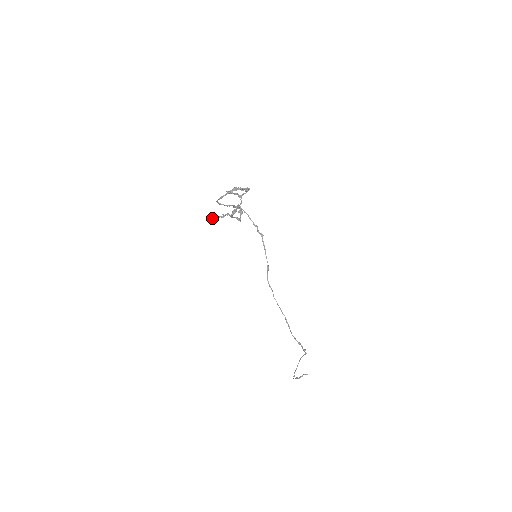
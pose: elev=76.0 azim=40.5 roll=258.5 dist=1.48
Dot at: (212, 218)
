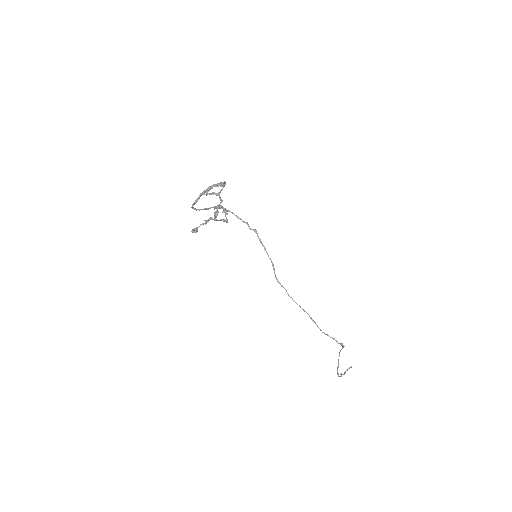
Dot at: (194, 228)
